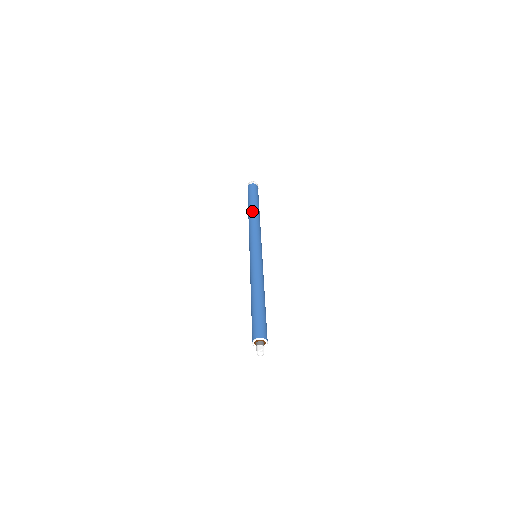
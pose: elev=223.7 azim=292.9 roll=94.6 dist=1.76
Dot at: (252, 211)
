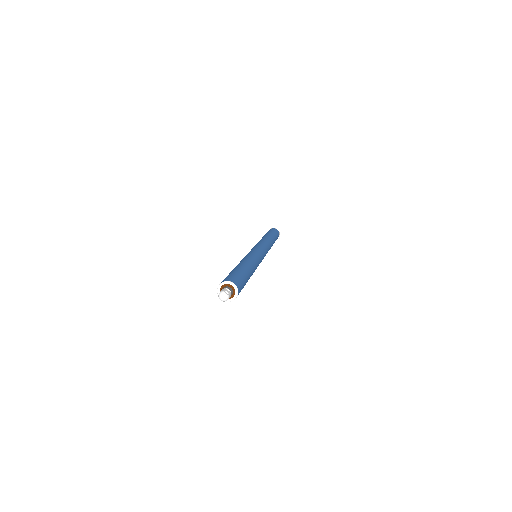
Dot at: (266, 235)
